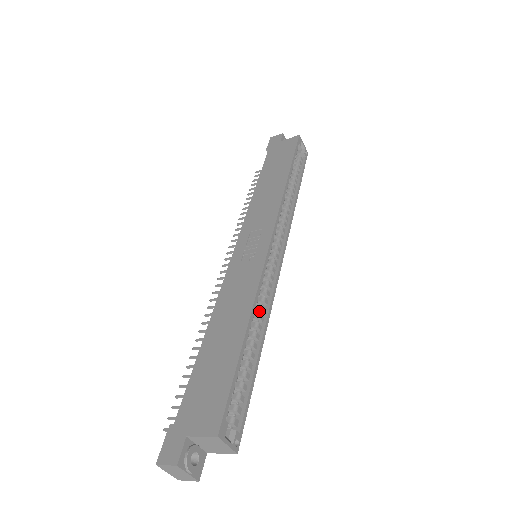
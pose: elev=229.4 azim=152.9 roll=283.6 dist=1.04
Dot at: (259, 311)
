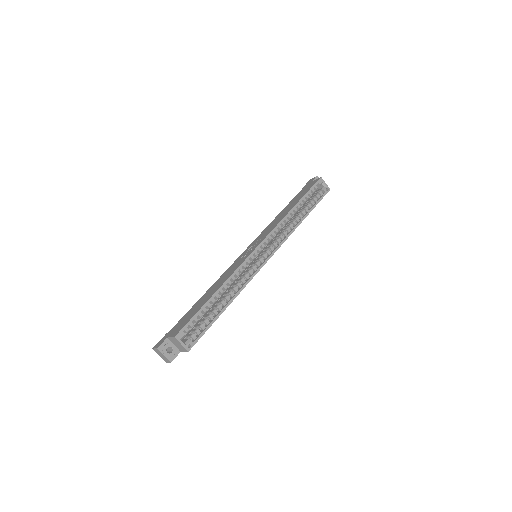
Dot at: (237, 286)
